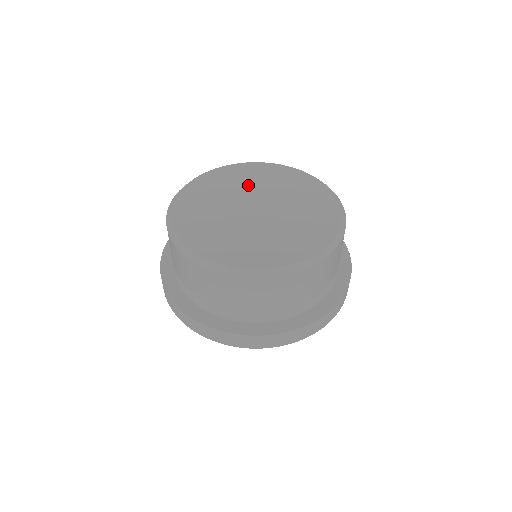
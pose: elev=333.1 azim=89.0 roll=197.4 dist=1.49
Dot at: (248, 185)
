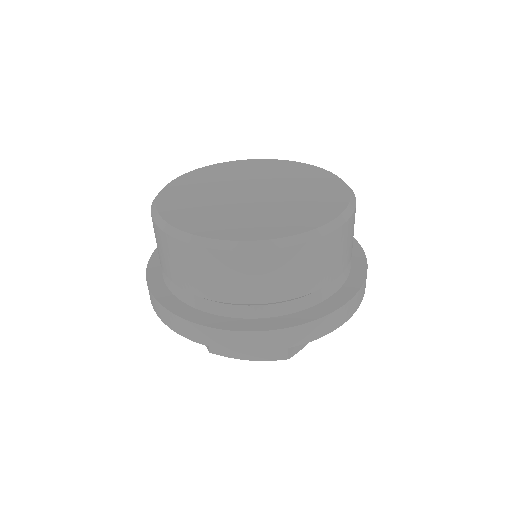
Dot at: (251, 175)
